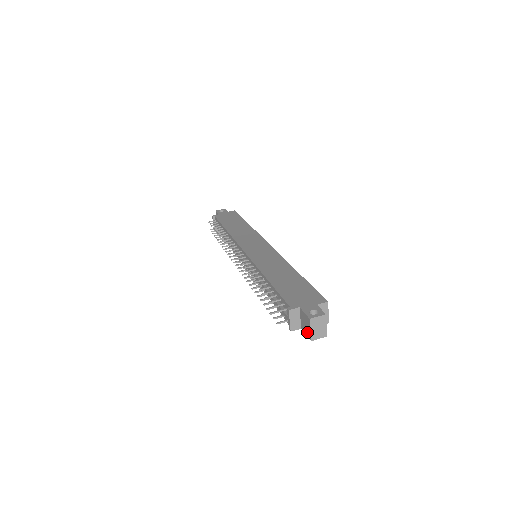
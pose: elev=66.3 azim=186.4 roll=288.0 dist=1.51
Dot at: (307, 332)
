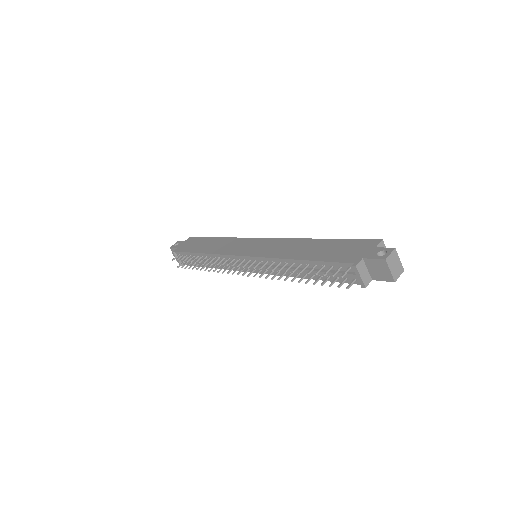
Dot at: (385, 277)
